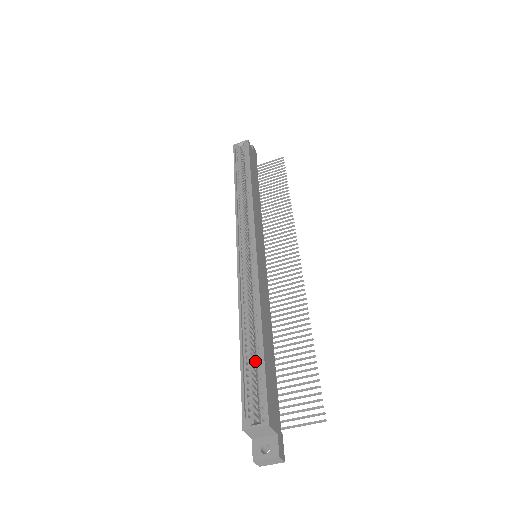
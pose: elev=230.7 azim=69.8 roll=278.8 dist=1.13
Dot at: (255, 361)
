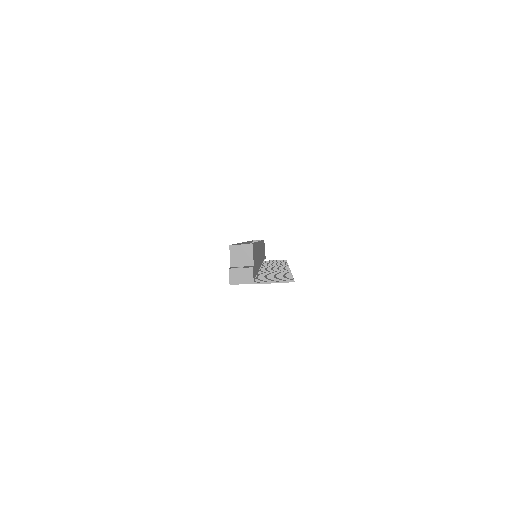
Dot at: occluded
